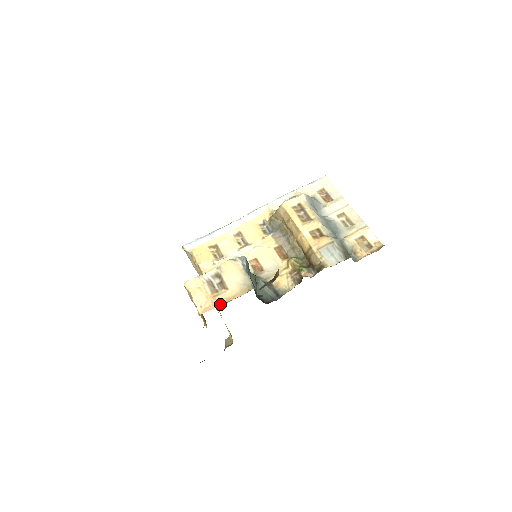
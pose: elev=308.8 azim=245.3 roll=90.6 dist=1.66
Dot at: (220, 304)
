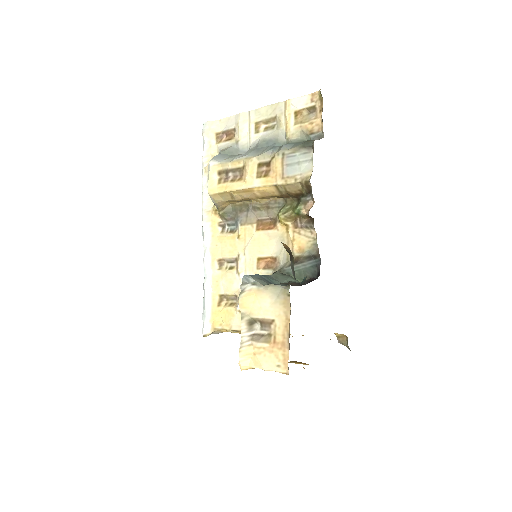
Dot at: (287, 341)
